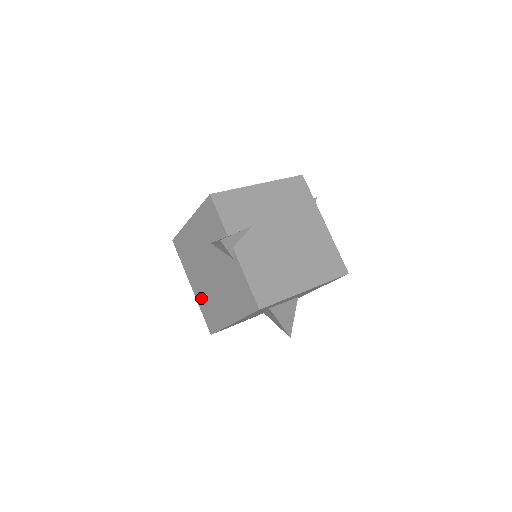
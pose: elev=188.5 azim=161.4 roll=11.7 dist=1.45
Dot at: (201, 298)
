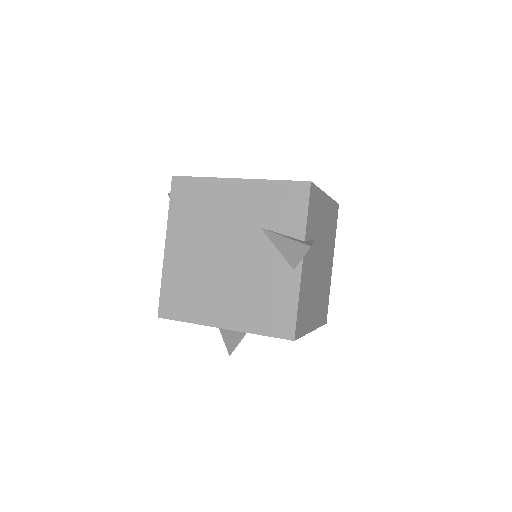
Dot at: (177, 270)
